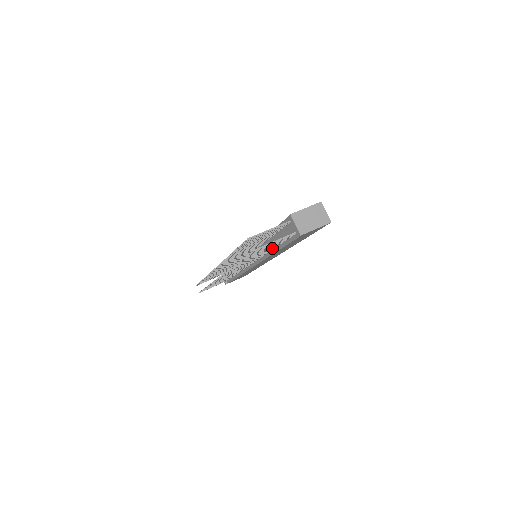
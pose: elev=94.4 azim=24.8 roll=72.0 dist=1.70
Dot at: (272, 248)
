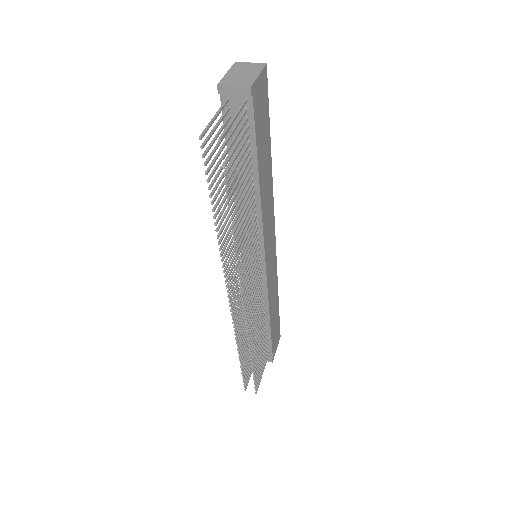
Dot at: (249, 178)
